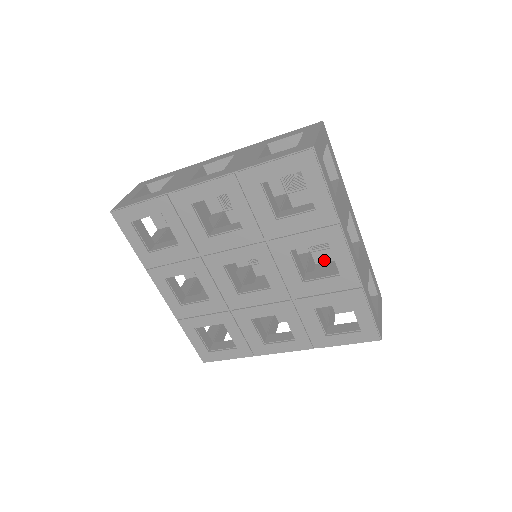
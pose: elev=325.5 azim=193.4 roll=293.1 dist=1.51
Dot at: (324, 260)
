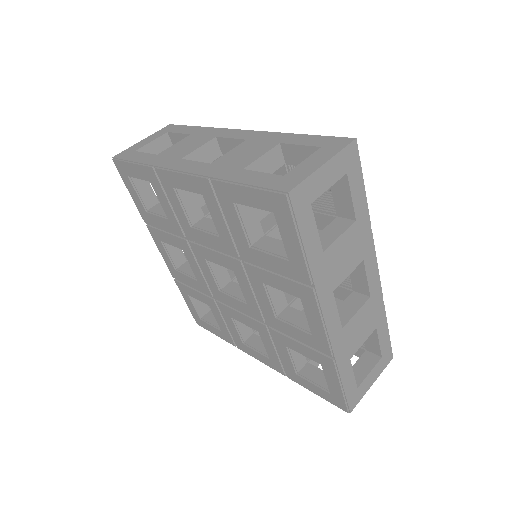
Dot at: occluded
